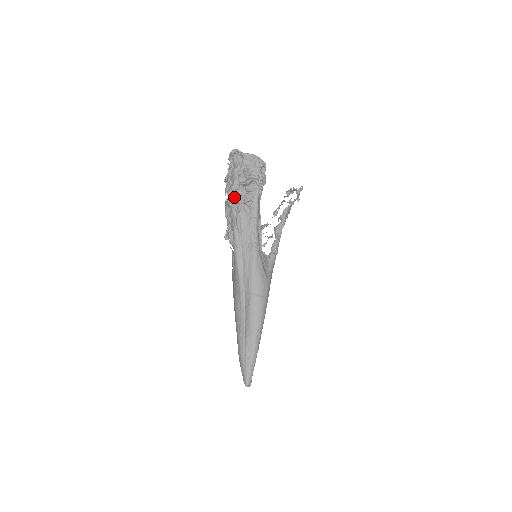
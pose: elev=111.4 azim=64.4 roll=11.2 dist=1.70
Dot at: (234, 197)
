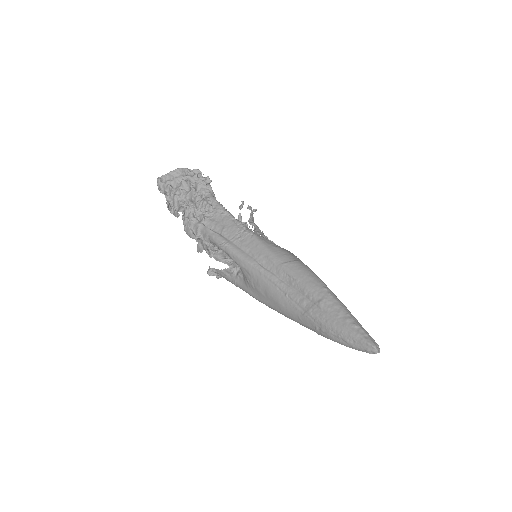
Dot at: (189, 211)
